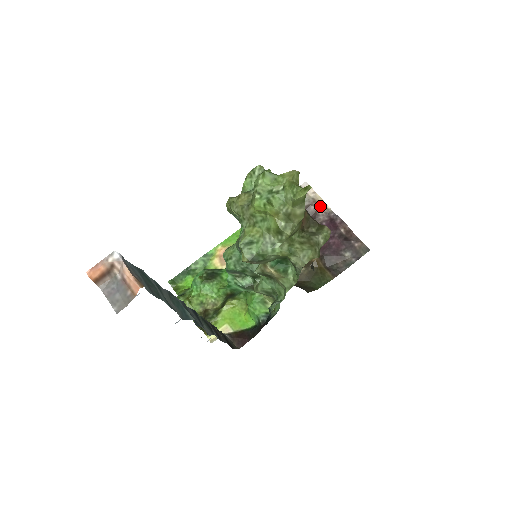
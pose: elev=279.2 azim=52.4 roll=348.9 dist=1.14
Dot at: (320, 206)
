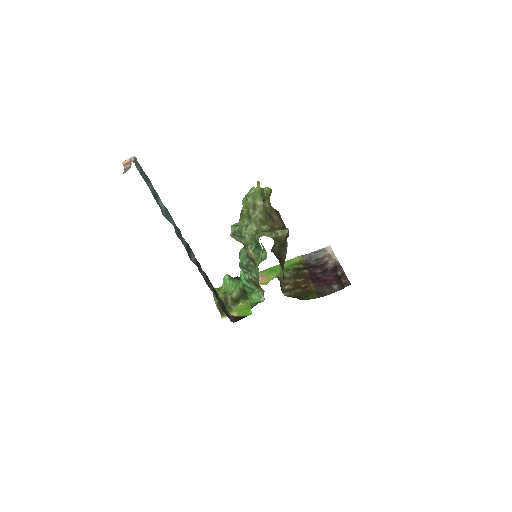
Dot at: (332, 259)
